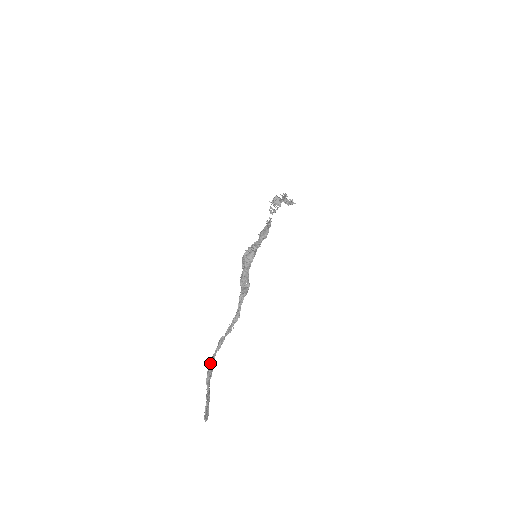
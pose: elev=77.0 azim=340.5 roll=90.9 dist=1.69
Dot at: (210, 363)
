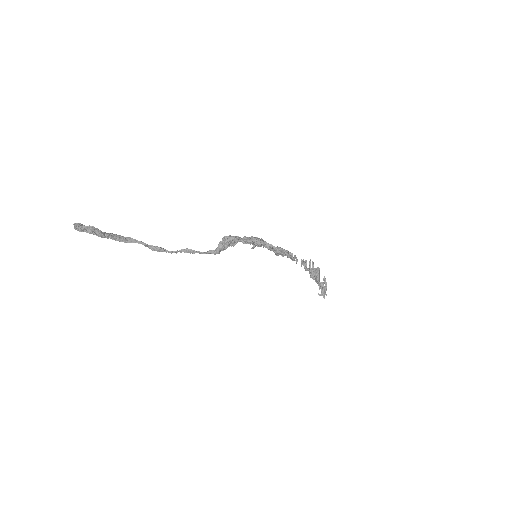
Dot at: occluded
